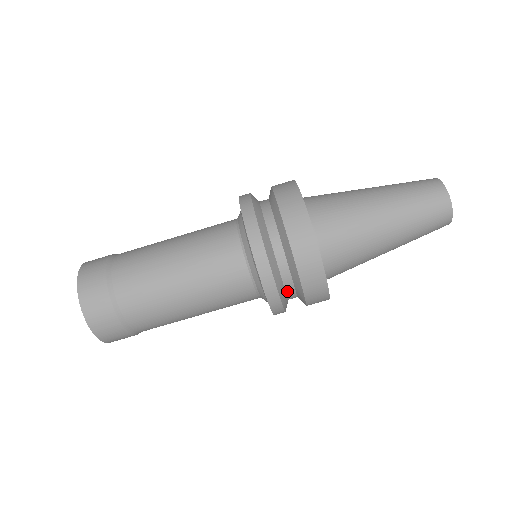
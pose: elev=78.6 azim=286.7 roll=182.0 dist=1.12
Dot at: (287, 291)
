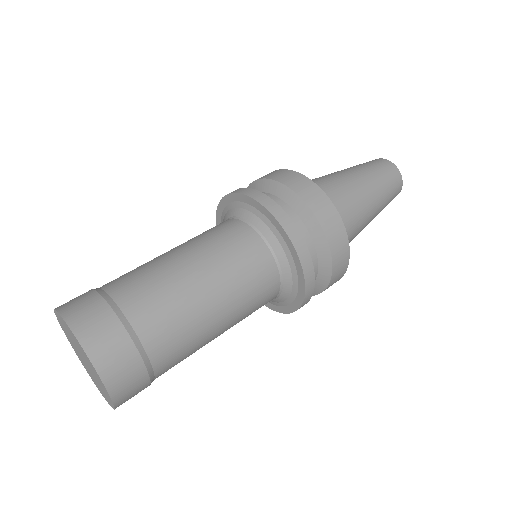
Dot at: occluded
